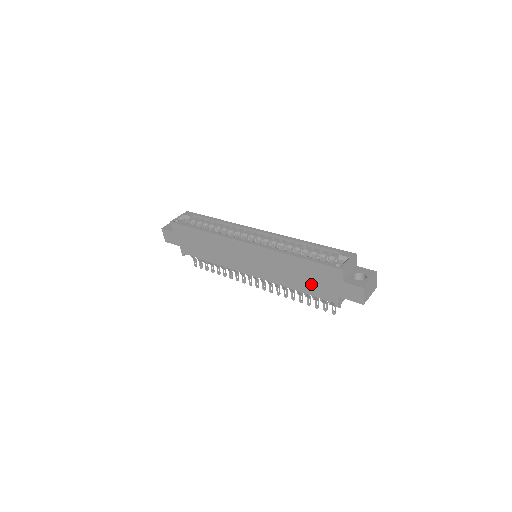
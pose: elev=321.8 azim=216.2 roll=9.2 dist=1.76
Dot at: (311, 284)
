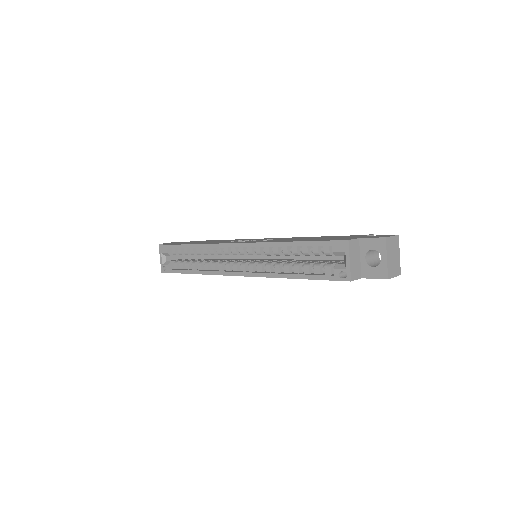
Dot at: occluded
